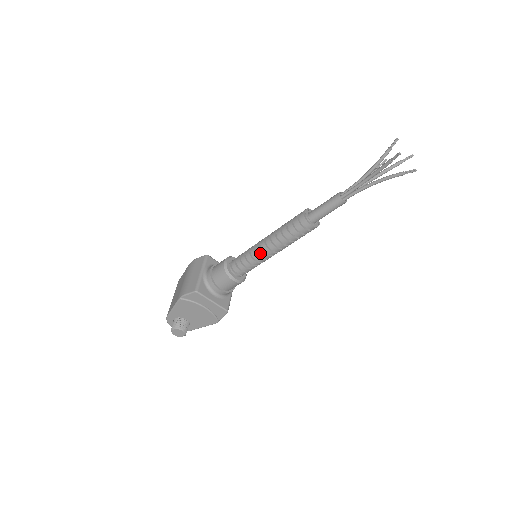
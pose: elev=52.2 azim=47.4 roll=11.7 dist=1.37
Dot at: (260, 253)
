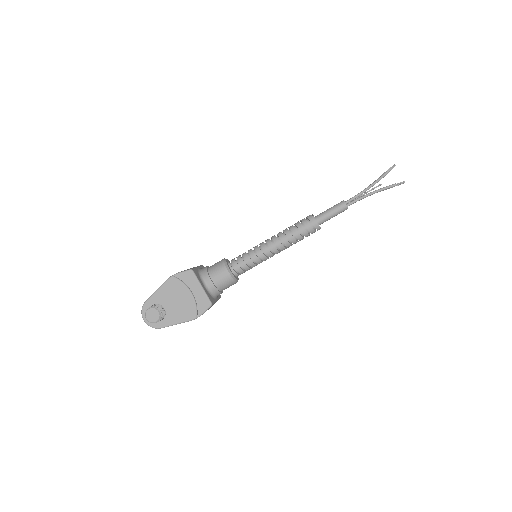
Dot at: (263, 247)
